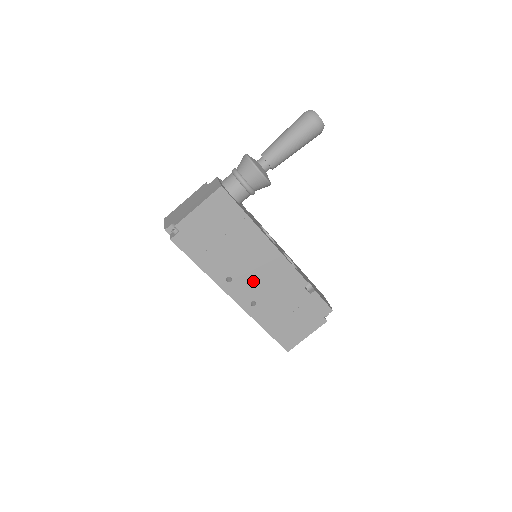
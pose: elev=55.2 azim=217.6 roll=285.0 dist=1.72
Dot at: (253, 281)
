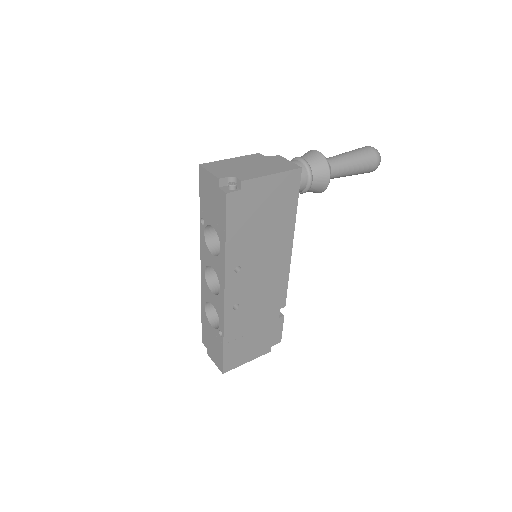
Dot at: (253, 282)
